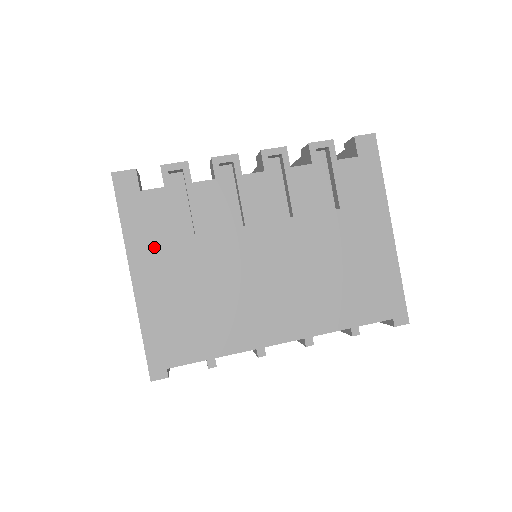
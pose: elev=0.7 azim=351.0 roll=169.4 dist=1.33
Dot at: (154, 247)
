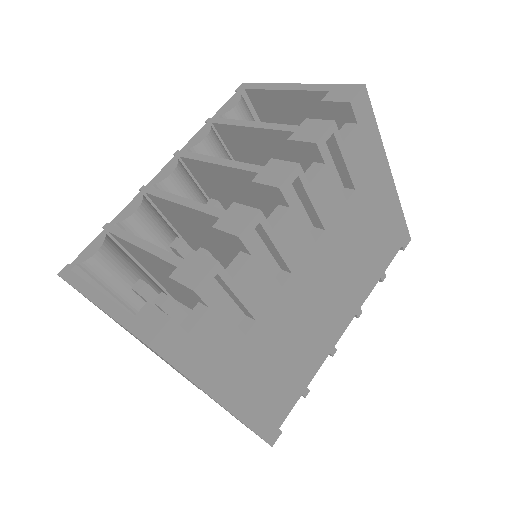
Dot at: (228, 365)
